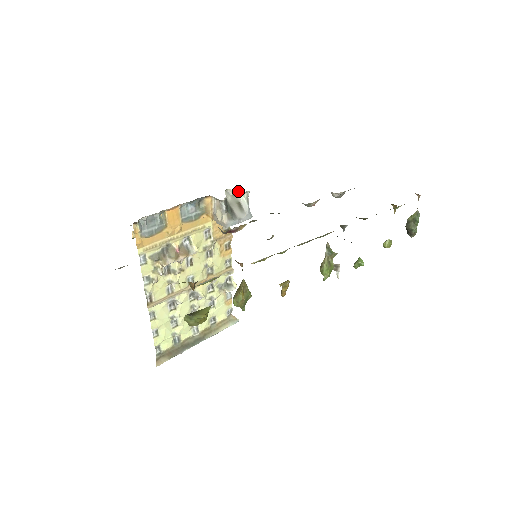
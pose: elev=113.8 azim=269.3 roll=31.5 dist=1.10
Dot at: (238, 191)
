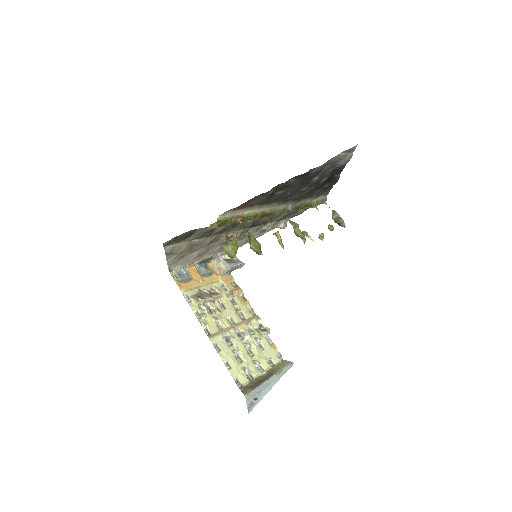
Dot at: (226, 255)
